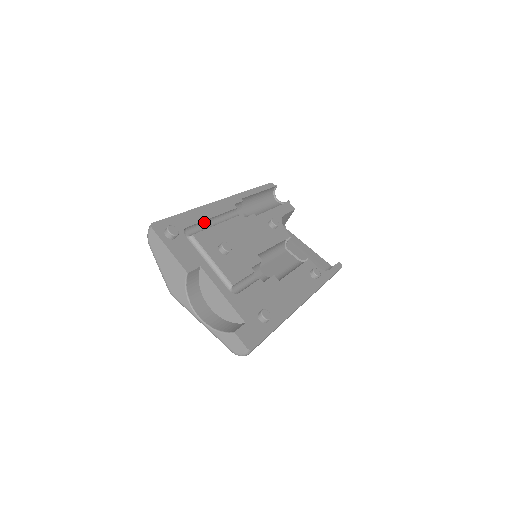
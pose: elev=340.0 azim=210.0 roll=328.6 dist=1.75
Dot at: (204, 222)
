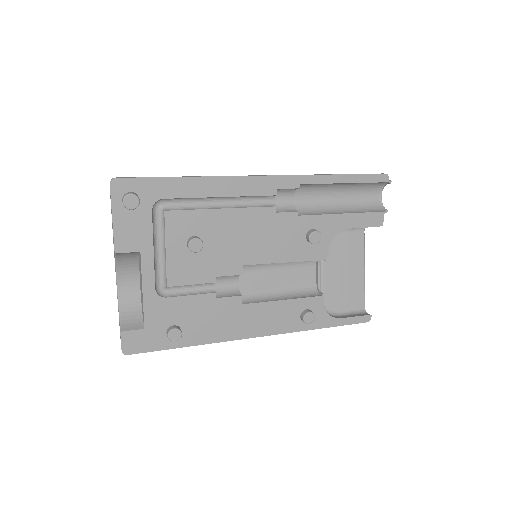
Dot at: (203, 197)
